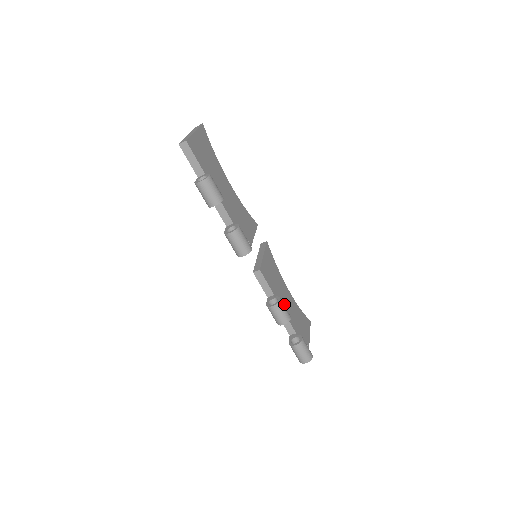
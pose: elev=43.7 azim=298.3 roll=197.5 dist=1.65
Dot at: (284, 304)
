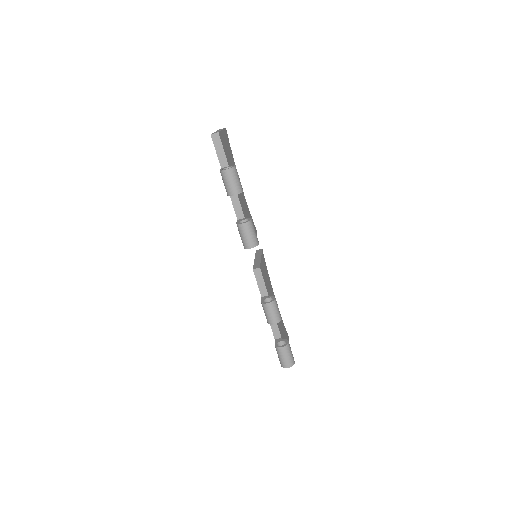
Dot at: occluded
